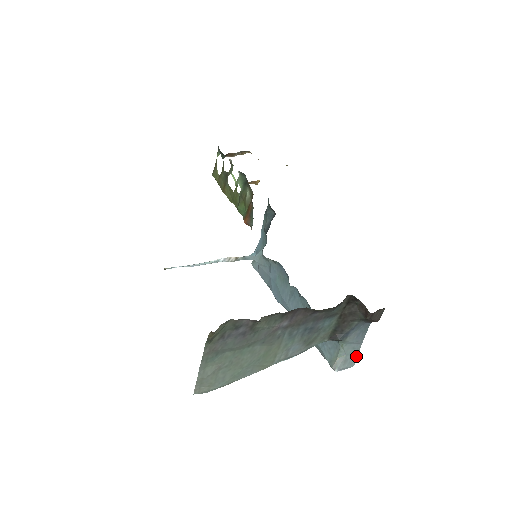
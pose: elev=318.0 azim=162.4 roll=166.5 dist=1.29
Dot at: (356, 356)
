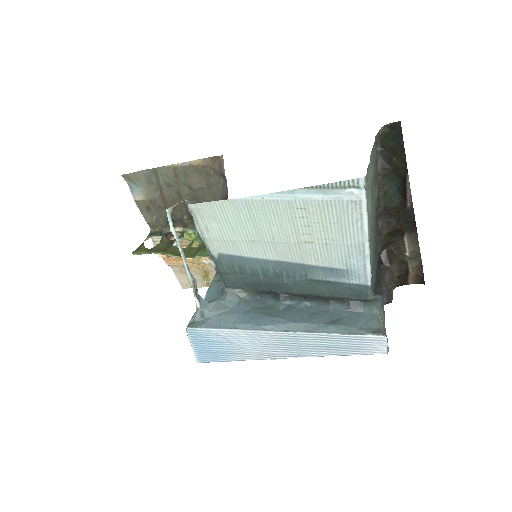
Dot at: occluded
